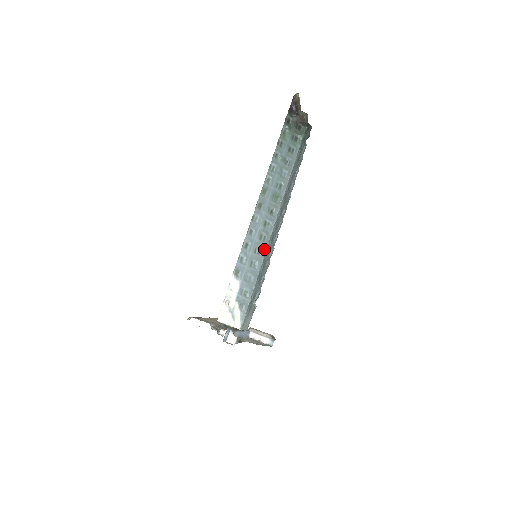
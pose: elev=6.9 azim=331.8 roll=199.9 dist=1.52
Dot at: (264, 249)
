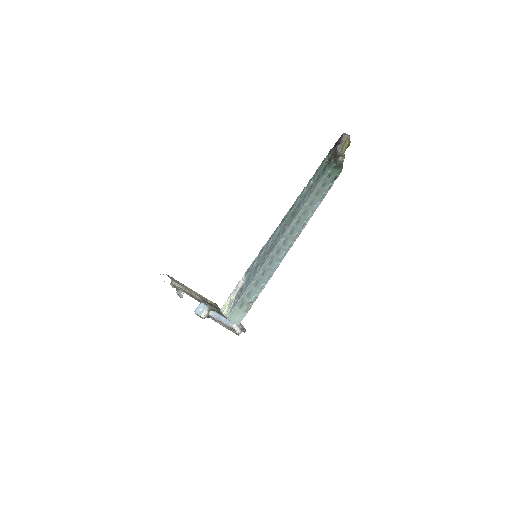
Dot at: (268, 256)
